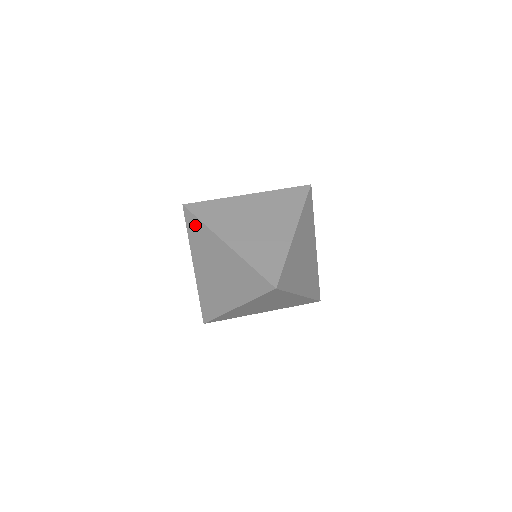
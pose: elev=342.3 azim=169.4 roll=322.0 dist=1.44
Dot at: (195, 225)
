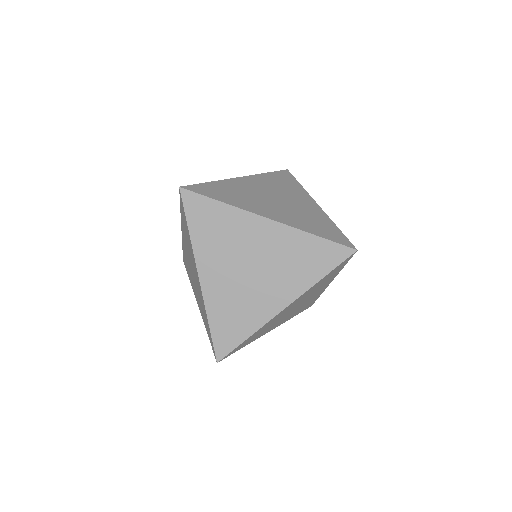
Dot at: (185, 260)
